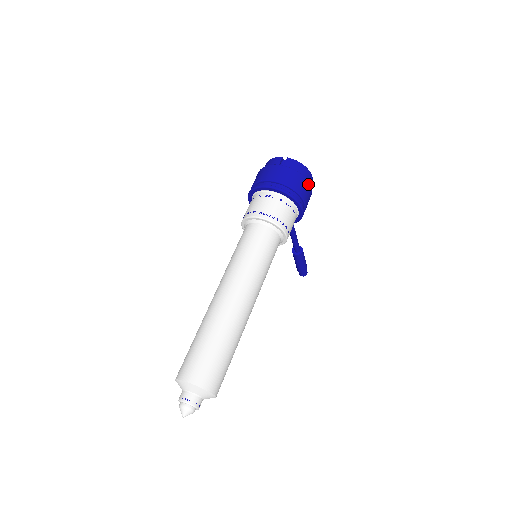
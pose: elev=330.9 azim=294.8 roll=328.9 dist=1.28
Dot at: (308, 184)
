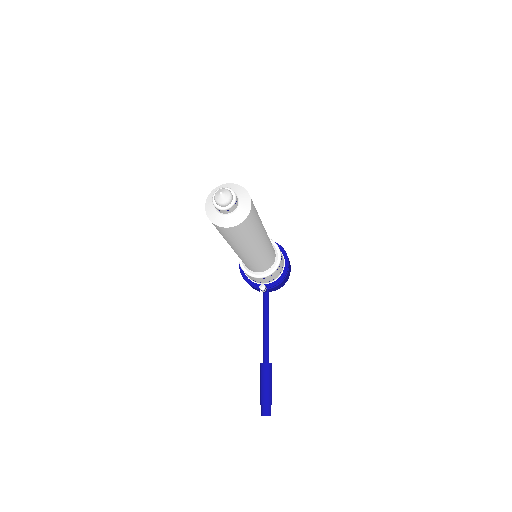
Dot at: occluded
